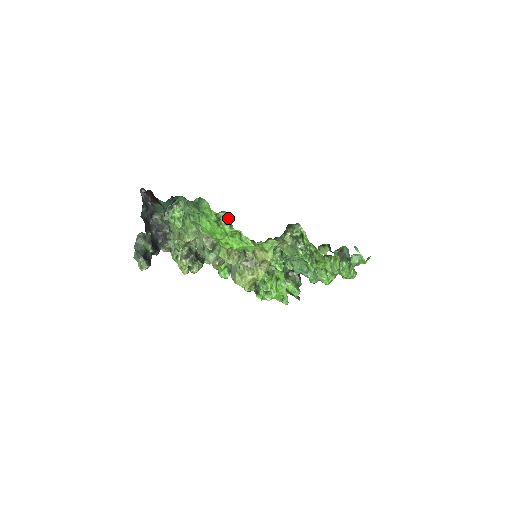
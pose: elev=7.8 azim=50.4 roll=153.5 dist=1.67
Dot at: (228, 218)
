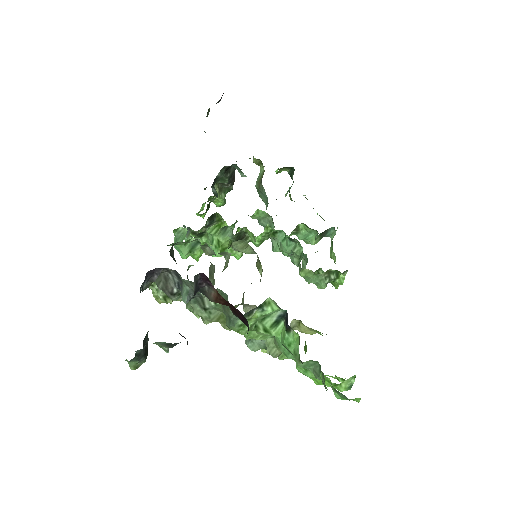
Dot at: occluded
